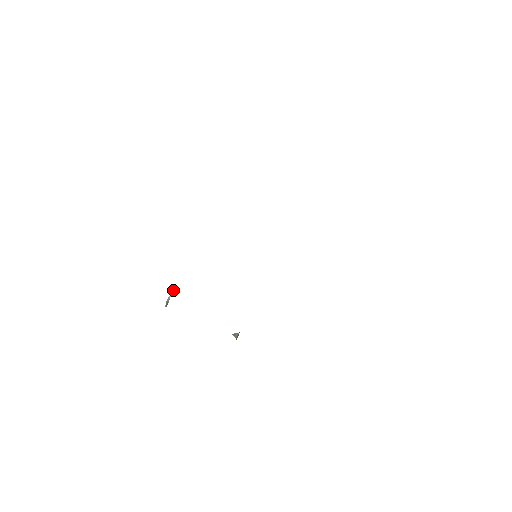
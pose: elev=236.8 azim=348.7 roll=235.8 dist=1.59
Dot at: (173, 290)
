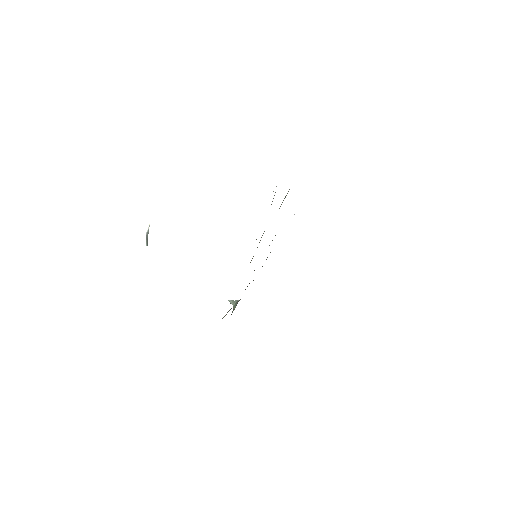
Dot at: occluded
